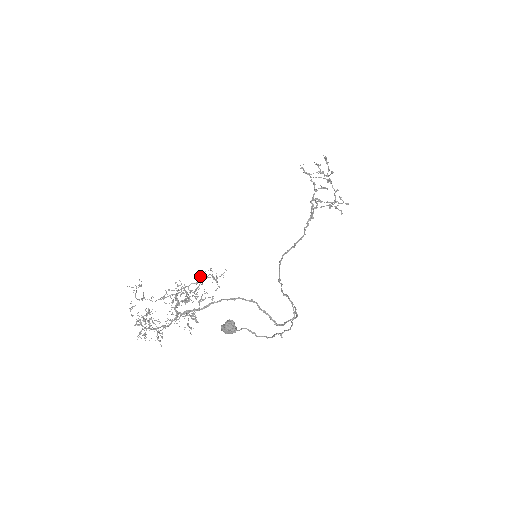
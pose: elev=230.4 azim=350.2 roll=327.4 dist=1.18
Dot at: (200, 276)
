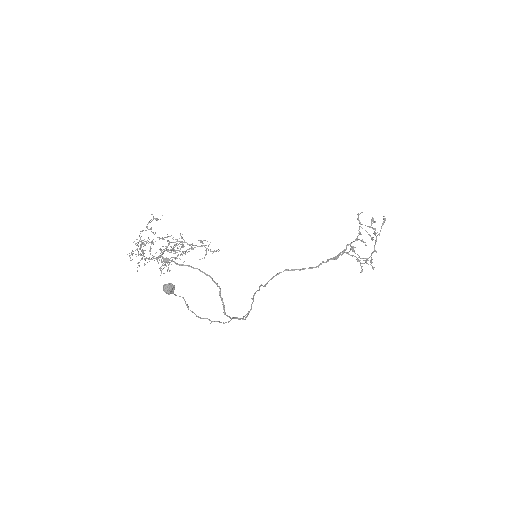
Dot at: (200, 242)
